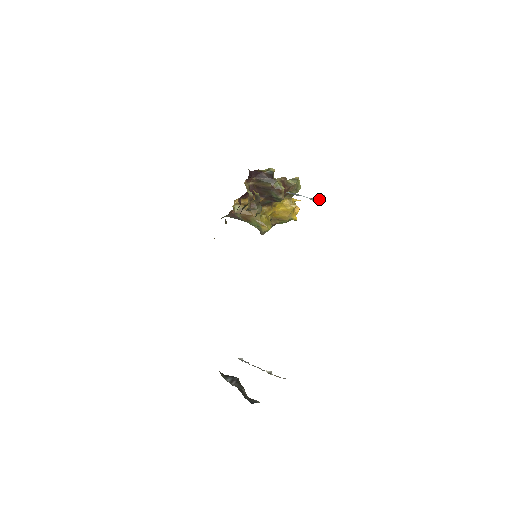
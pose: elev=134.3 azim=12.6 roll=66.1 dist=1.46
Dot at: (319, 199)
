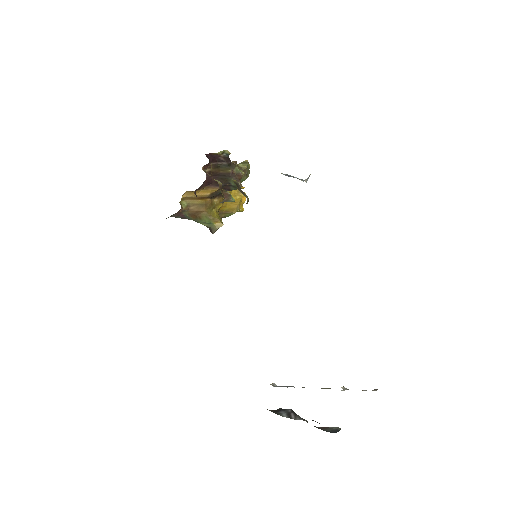
Dot at: (306, 179)
